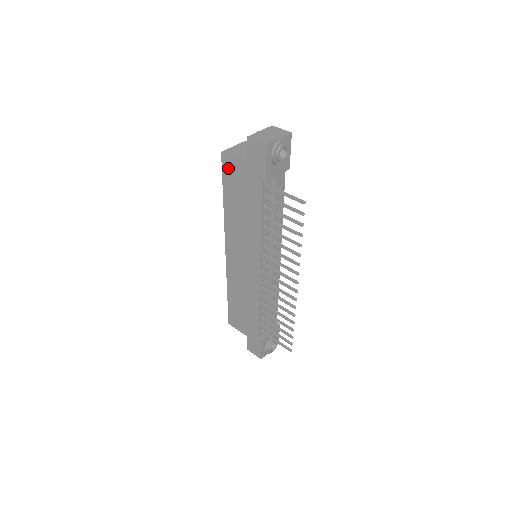
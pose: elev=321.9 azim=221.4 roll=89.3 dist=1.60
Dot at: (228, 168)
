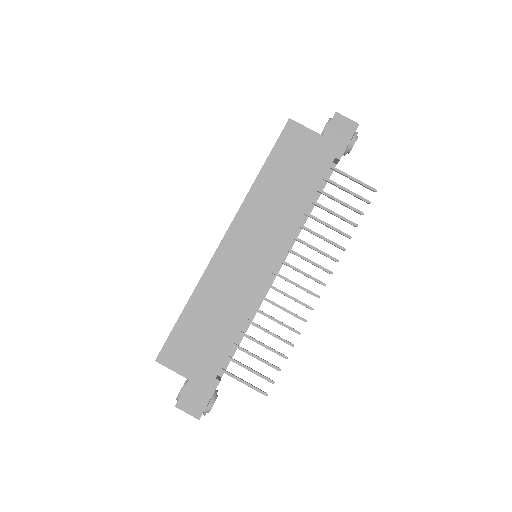
Dot at: (291, 136)
